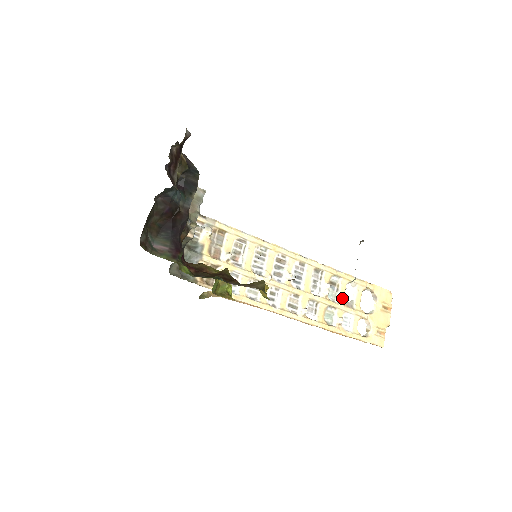
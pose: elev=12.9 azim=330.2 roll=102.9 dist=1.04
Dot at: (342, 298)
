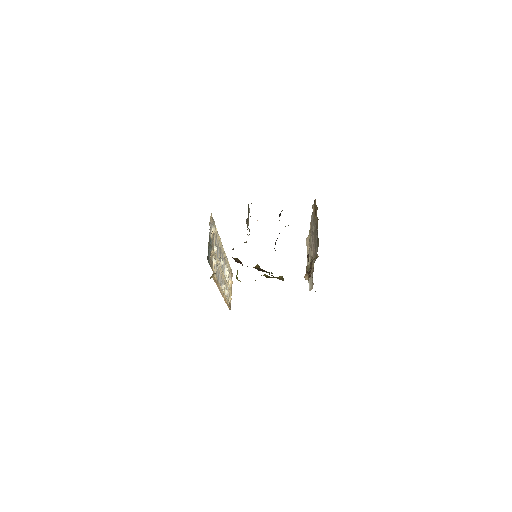
Dot at: (228, 278)
